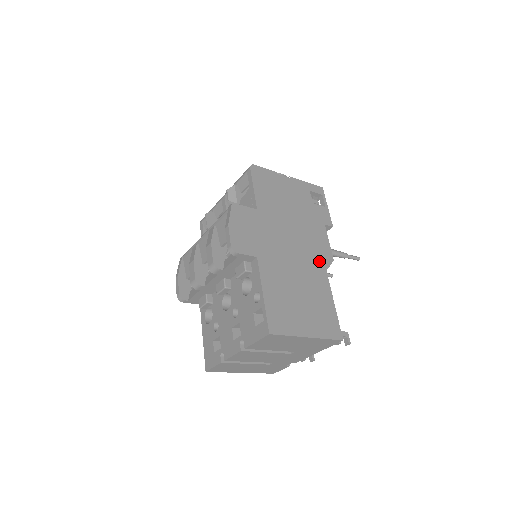
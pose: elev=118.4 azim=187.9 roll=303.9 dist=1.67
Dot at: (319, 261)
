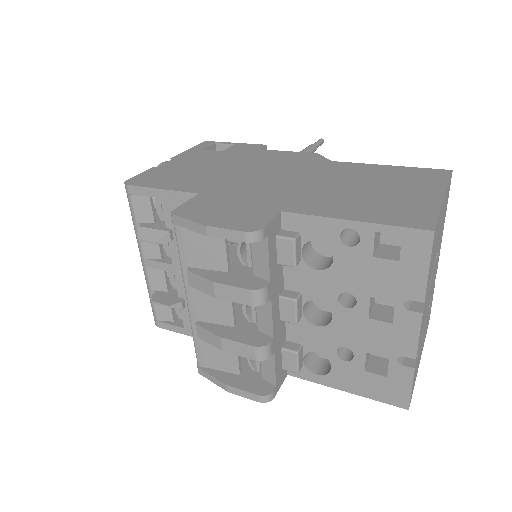
Dot at: (314, 163)
